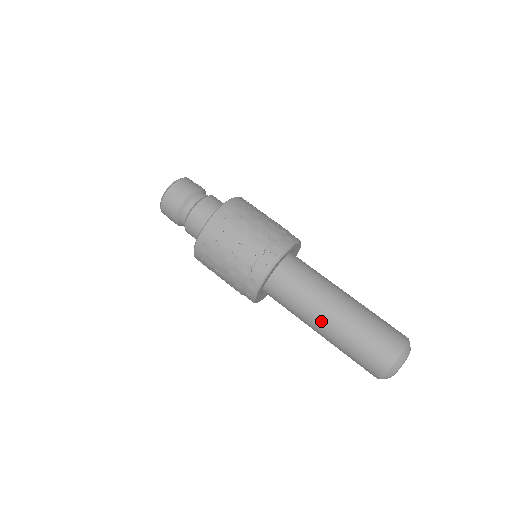
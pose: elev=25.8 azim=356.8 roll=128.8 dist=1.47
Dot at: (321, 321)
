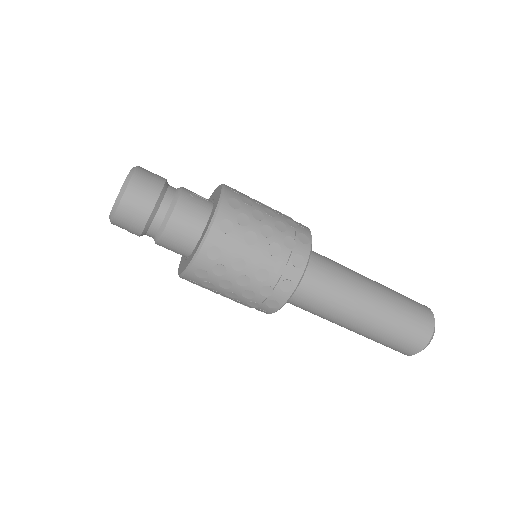
Dot at: (366, 295)
